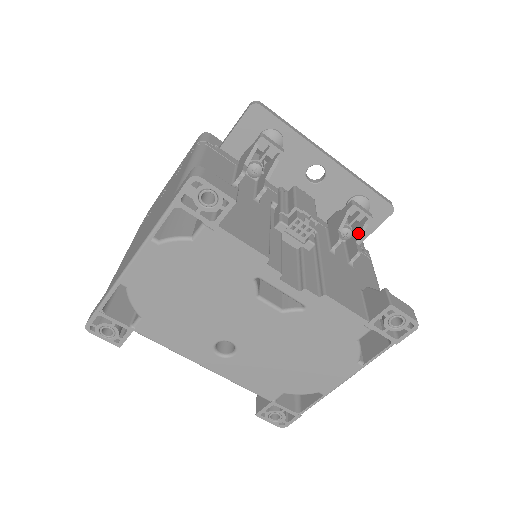
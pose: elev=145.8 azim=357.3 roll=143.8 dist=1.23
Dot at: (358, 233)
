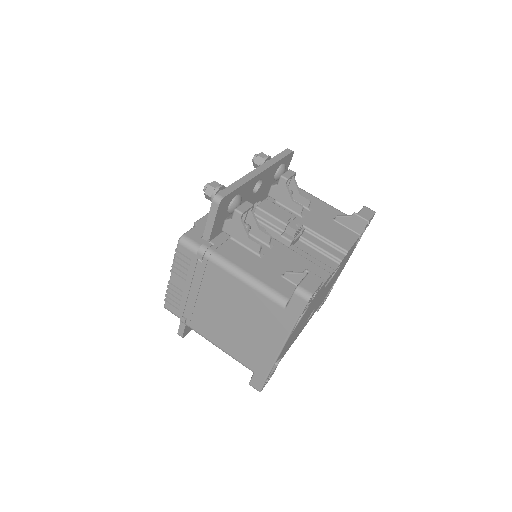
Dot at: (295, 188)
